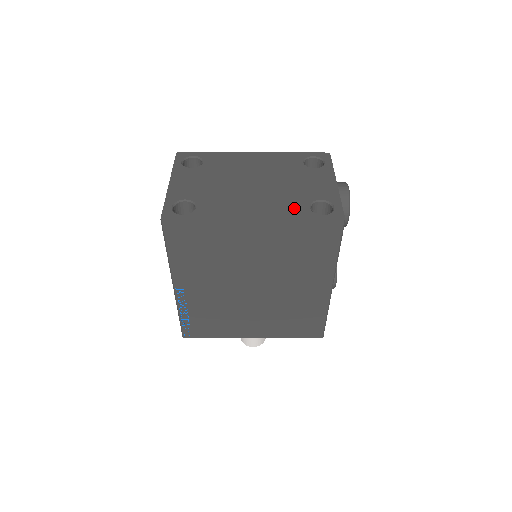
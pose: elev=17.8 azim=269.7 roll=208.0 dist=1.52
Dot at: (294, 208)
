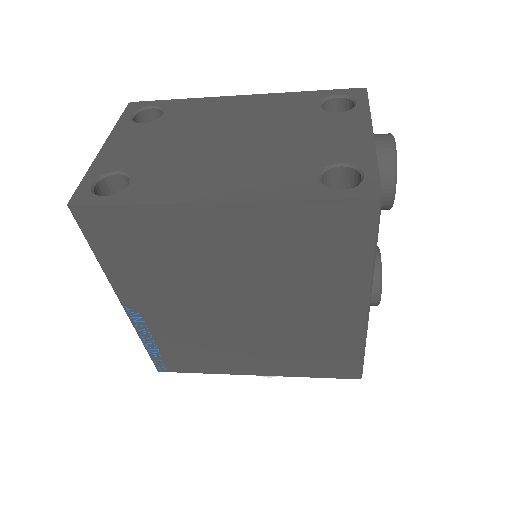
Dot at: (291, 179)
